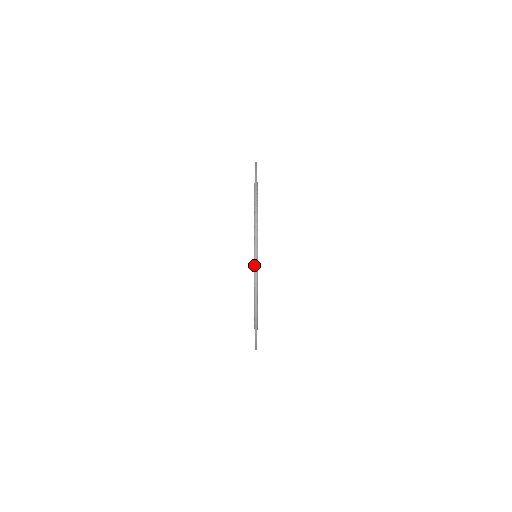
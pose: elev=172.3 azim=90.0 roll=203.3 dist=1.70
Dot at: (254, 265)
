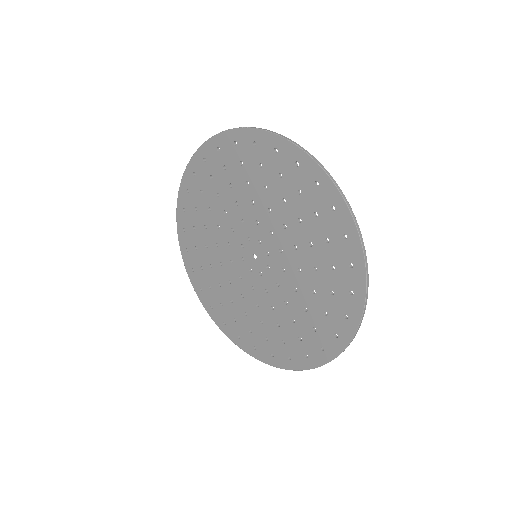
Dot at: (324, 171)
